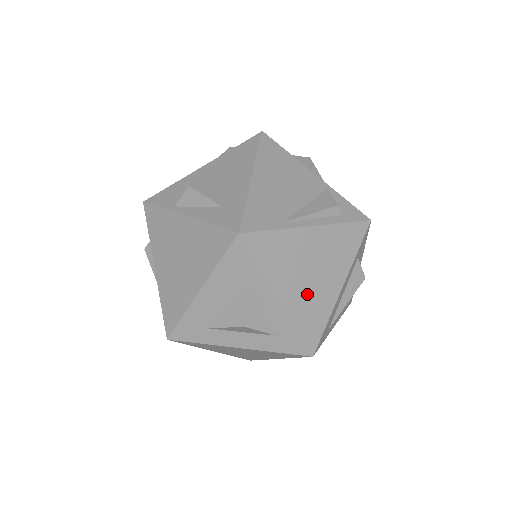
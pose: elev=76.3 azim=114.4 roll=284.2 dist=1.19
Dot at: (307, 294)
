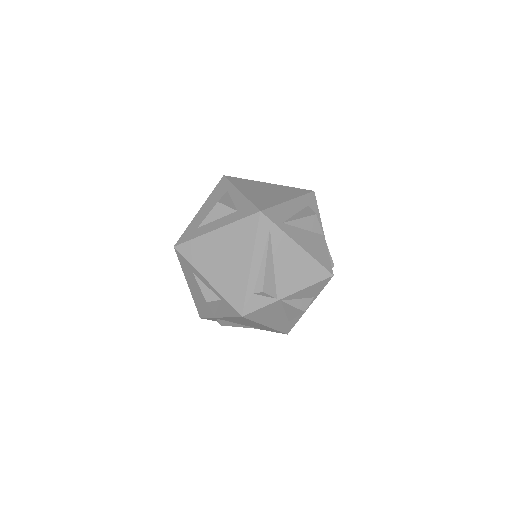
Dot at: (261, 195)
